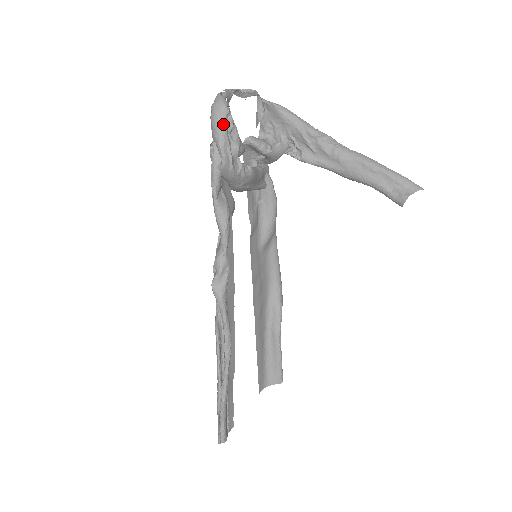
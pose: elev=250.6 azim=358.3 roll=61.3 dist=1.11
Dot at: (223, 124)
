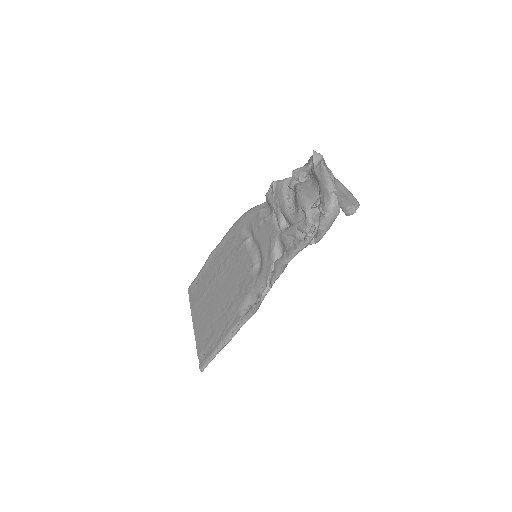
Dot at: occluded
